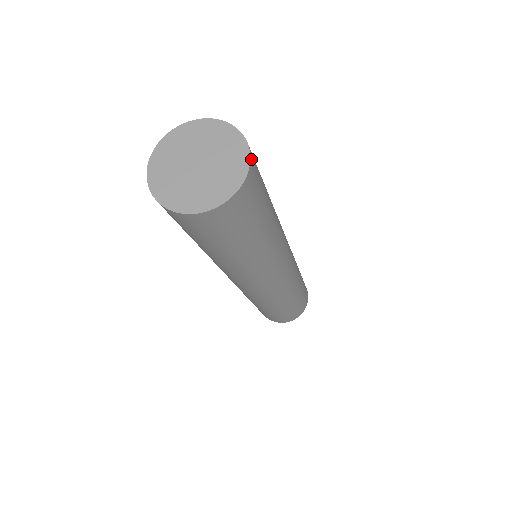
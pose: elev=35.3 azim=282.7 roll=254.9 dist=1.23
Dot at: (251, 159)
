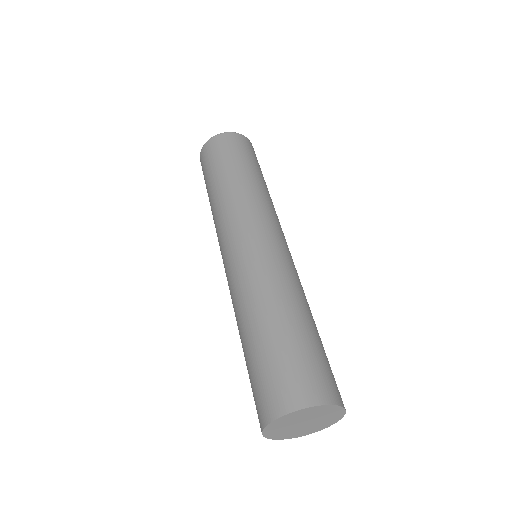
Dot at: (336, 419)
